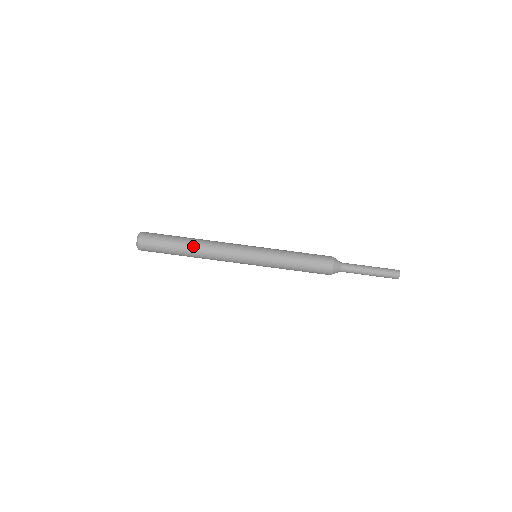
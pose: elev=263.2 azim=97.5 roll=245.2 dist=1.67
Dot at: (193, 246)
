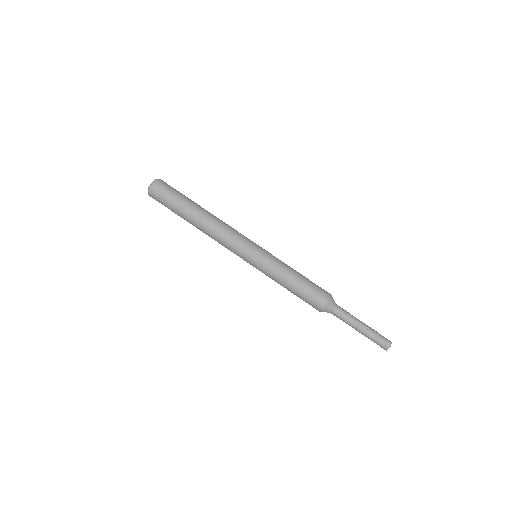
Dot at: (200, 215)
